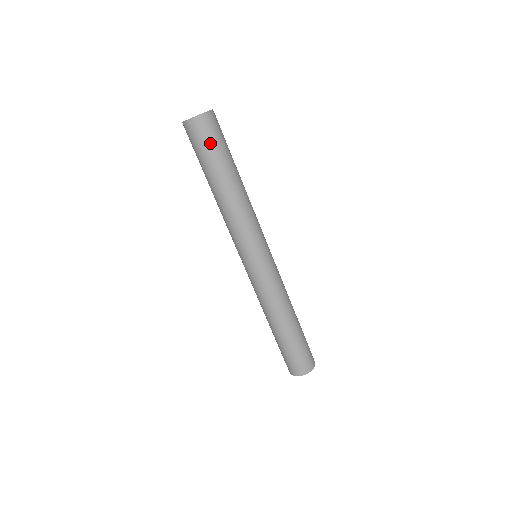
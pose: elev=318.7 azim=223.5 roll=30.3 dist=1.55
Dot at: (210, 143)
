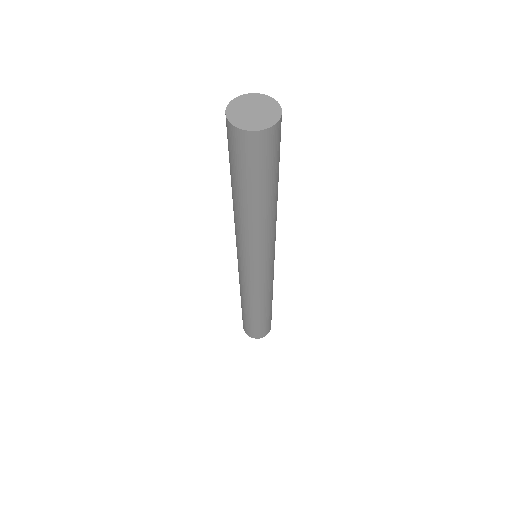
Dot at: (236, 160)
